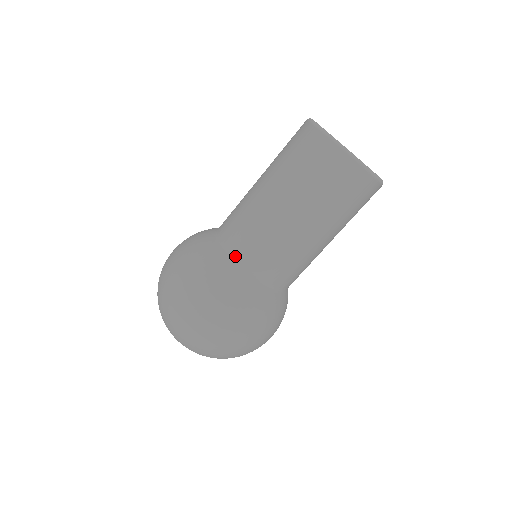
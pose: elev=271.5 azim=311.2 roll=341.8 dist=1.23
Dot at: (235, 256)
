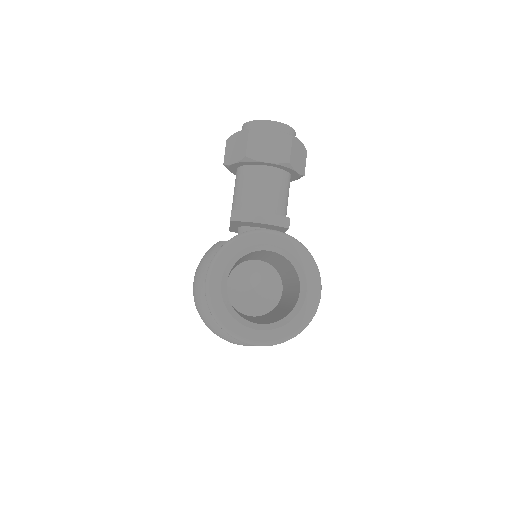
Dot at: occluded
